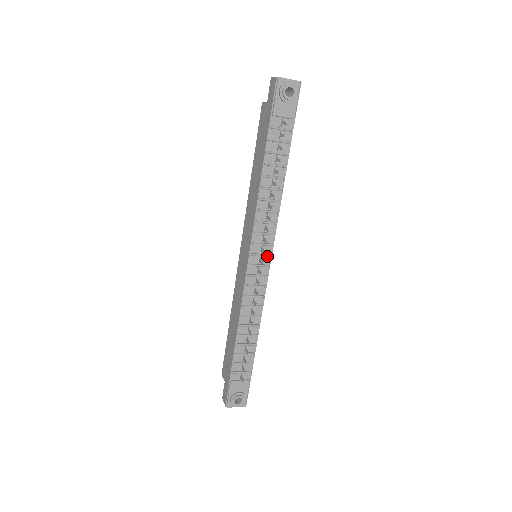
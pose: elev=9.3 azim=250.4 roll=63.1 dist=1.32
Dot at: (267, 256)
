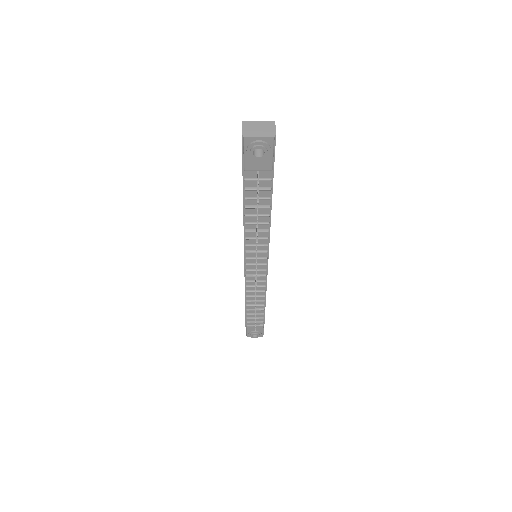
Dot at: (263, 265)
